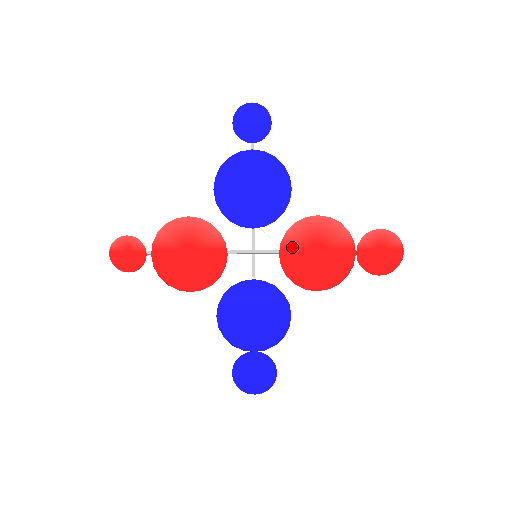
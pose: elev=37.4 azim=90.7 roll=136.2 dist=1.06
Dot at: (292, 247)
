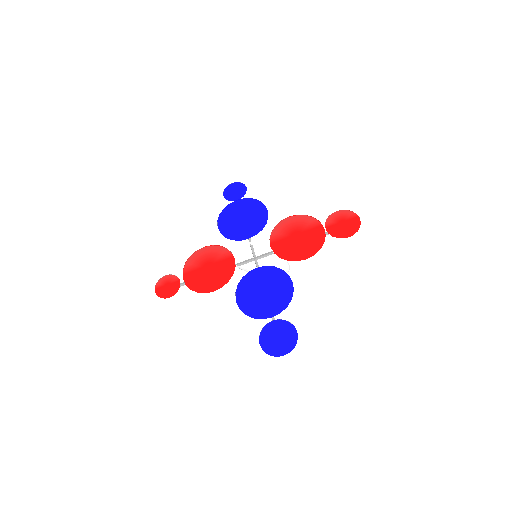
Dot at: (278, 240)
